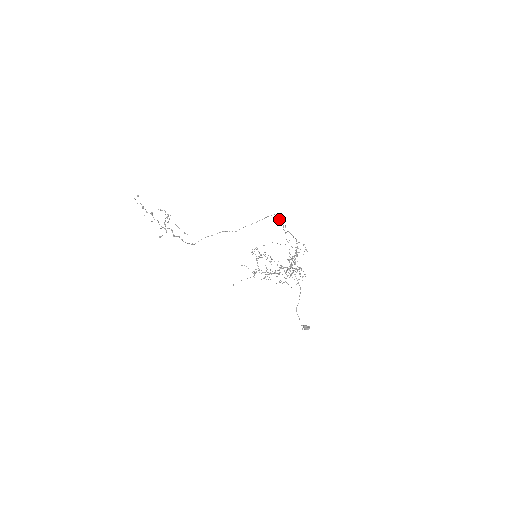
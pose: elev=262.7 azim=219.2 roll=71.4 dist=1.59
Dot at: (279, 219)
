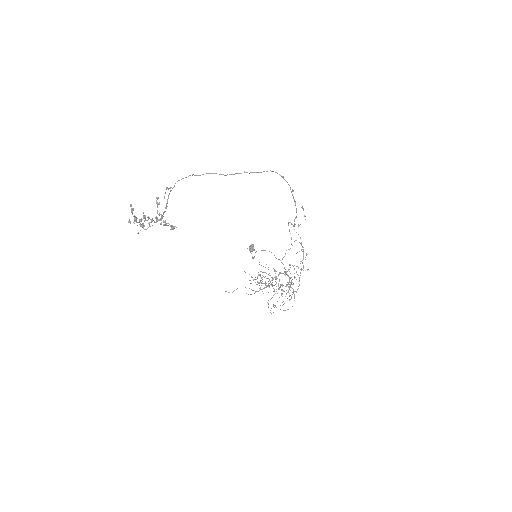
Dot at: occluded
